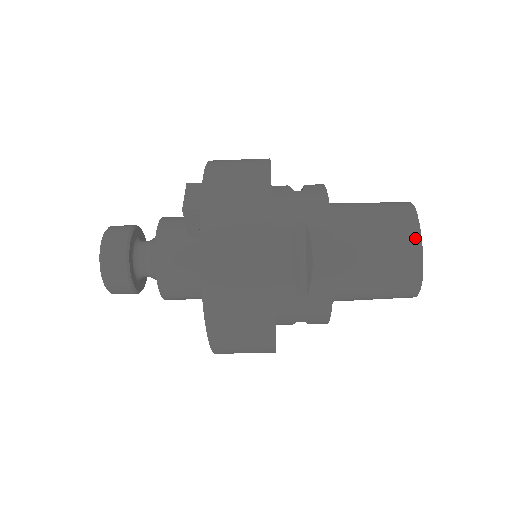
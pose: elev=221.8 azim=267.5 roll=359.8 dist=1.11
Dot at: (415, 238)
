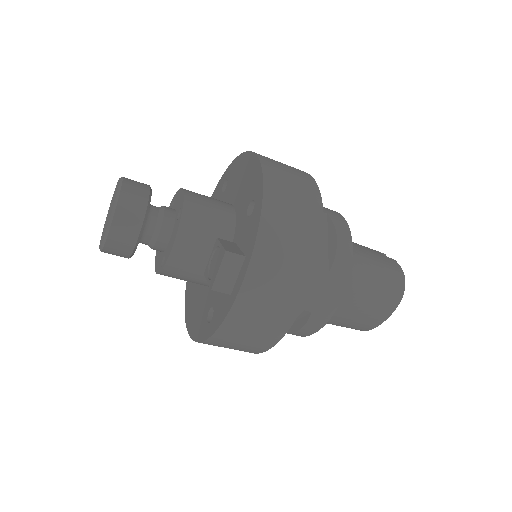
Dot at: (382, 319)
